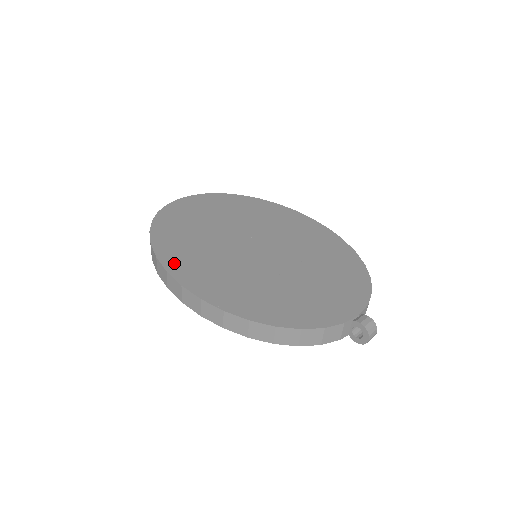
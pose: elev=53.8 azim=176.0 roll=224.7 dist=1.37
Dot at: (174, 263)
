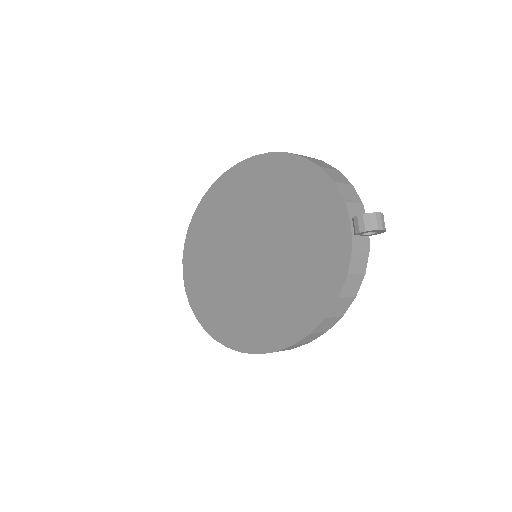
Dot at: (237, 340)
